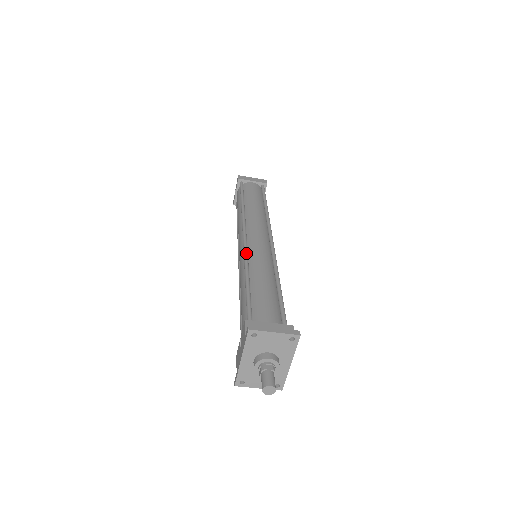
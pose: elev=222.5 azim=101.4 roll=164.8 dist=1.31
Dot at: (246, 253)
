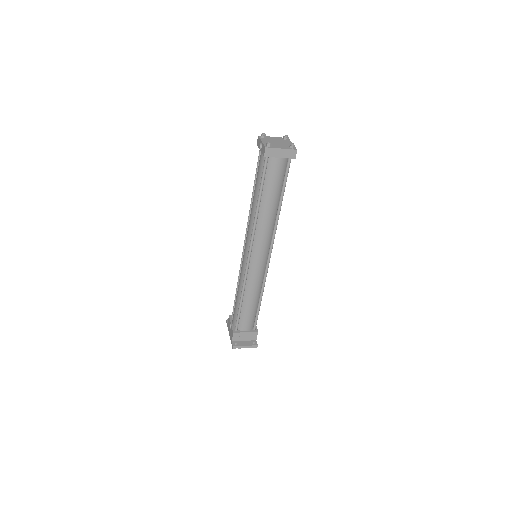
Dot at: (246, 277)
